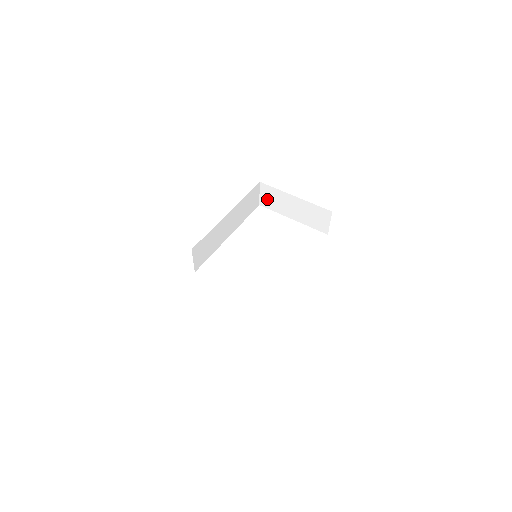
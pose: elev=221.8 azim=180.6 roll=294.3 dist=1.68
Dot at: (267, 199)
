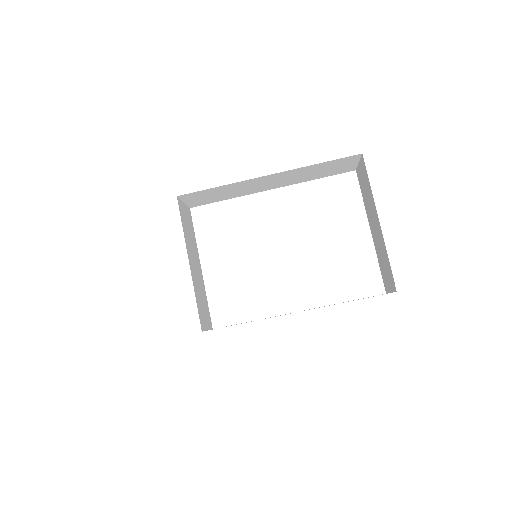
Dot at: (362, 178)
